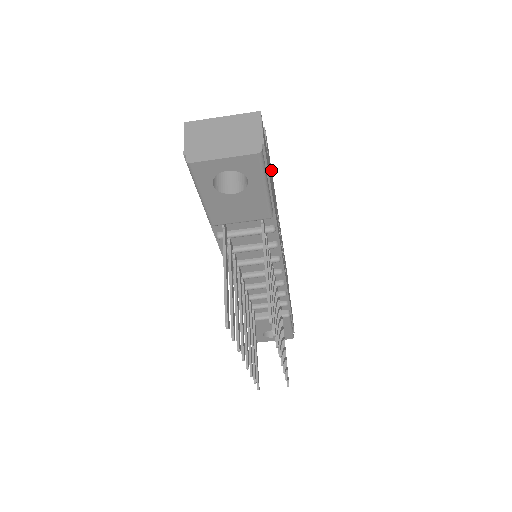
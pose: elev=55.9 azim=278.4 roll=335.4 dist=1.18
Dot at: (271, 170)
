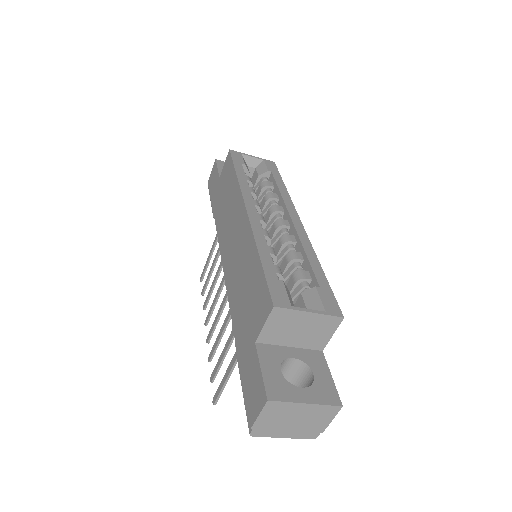
Dot at: occluded
